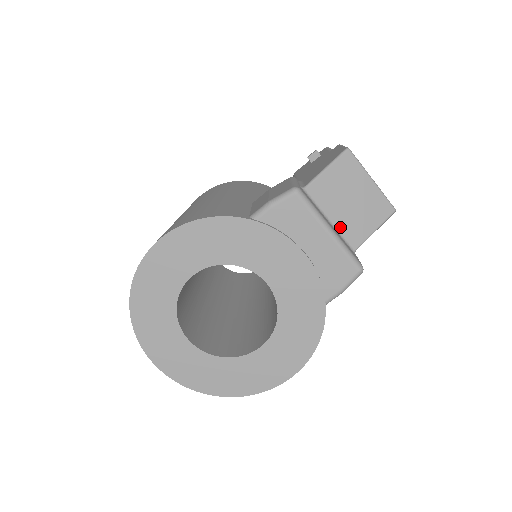
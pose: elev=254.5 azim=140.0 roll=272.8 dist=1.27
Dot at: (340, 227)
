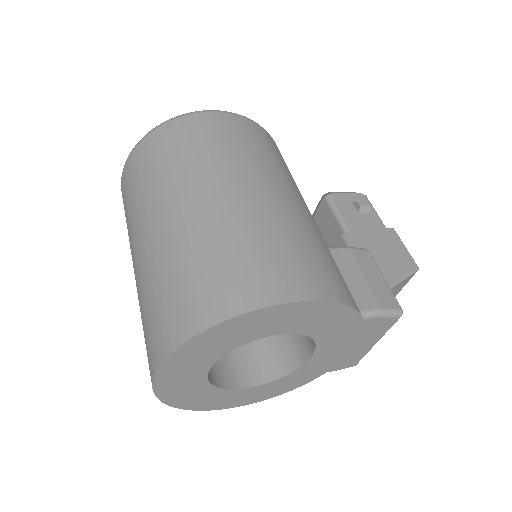
Dot at: occluded
